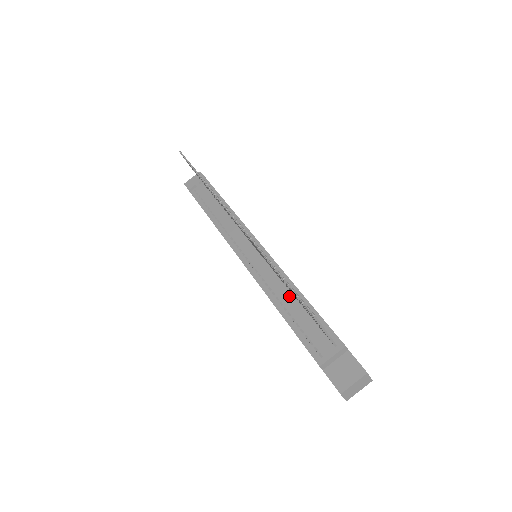
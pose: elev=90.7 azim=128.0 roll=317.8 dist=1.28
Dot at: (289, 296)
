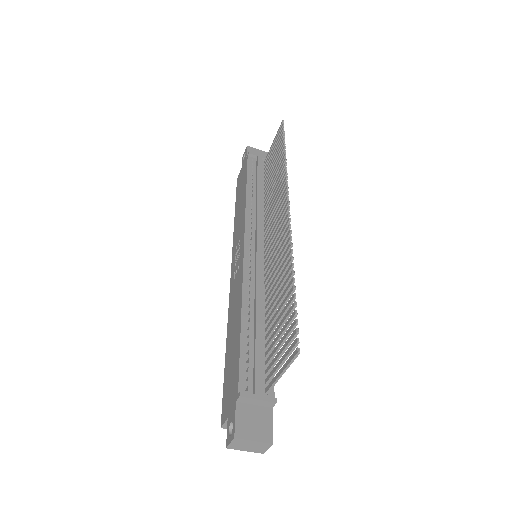
Dot at: (261, 314)
